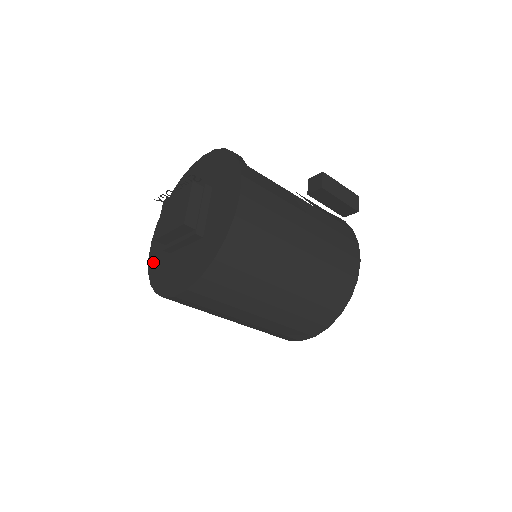
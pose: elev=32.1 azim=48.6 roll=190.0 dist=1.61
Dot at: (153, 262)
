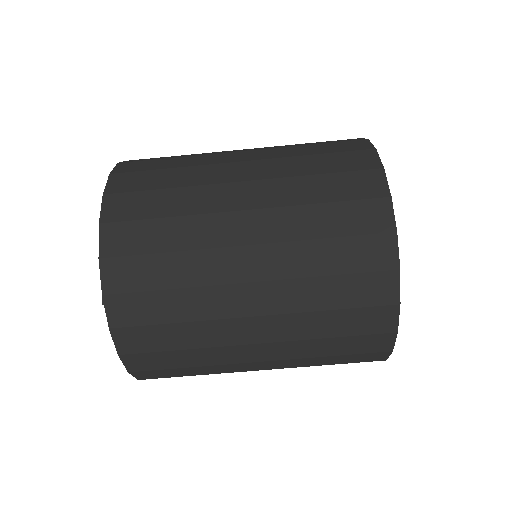
Dot at: occluded
